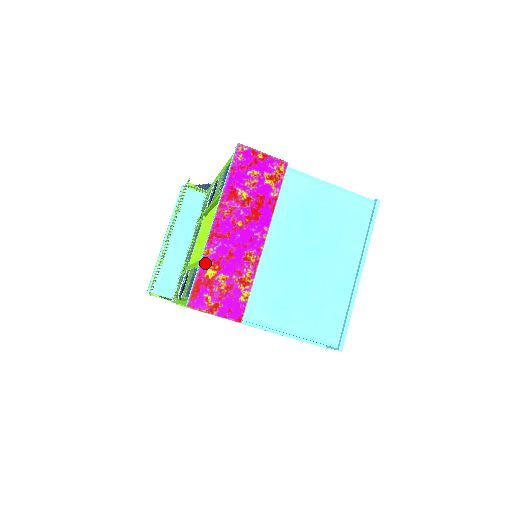
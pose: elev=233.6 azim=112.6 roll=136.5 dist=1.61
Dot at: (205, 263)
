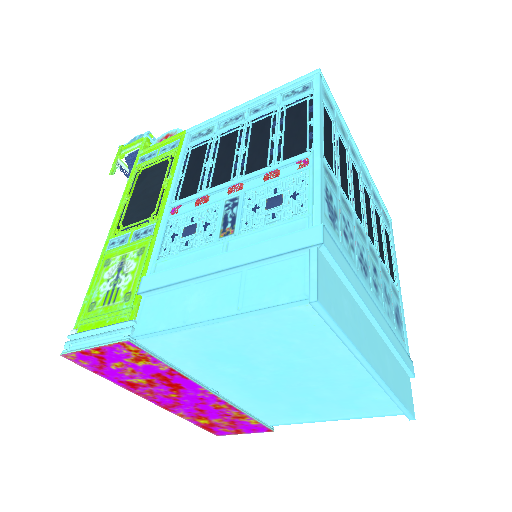
Dot at: (190, 419)
